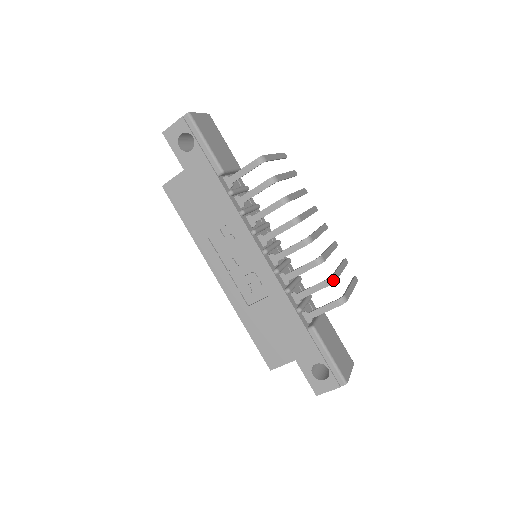
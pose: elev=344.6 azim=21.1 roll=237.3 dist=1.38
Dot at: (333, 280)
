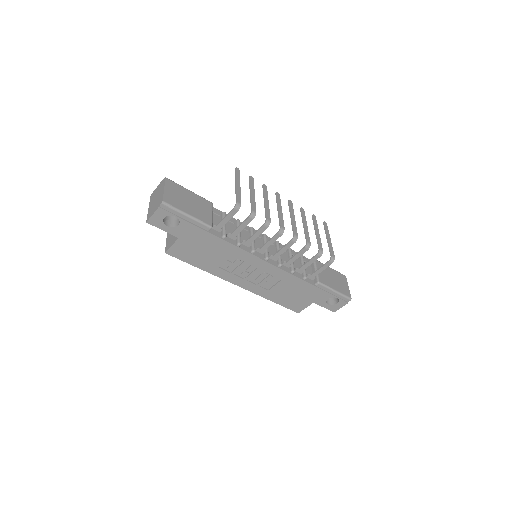
Dot at: (321, 252)
